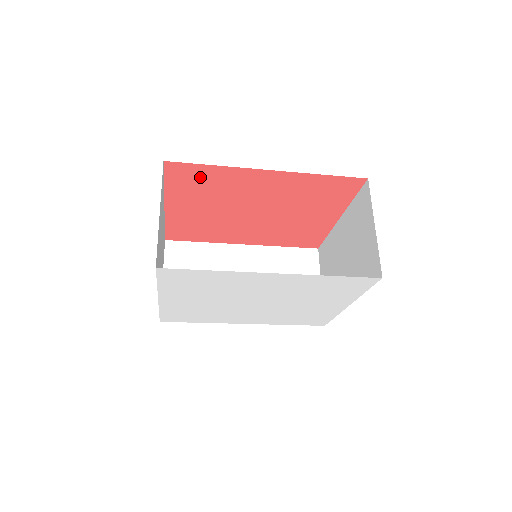
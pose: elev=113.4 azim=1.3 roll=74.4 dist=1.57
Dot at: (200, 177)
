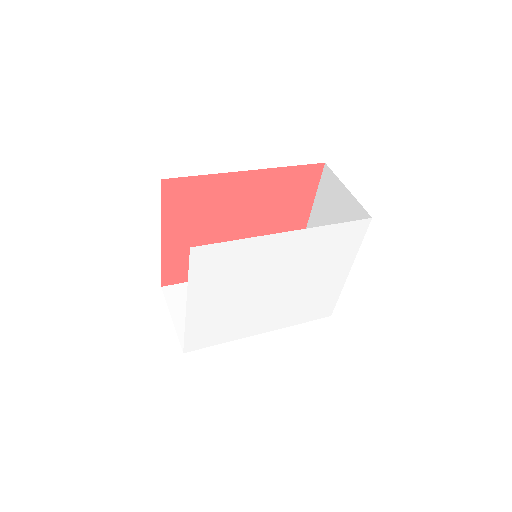
Dot at: (192, 192)
